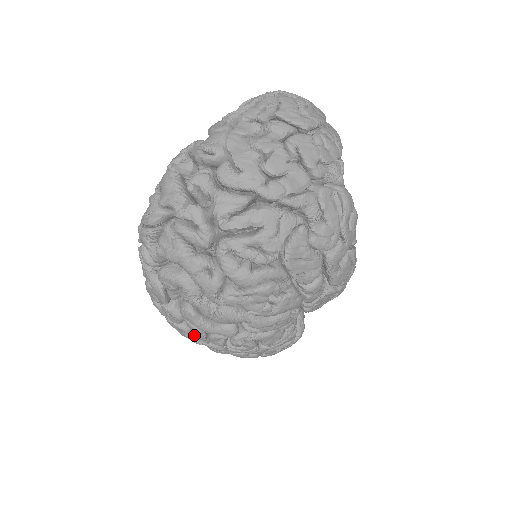
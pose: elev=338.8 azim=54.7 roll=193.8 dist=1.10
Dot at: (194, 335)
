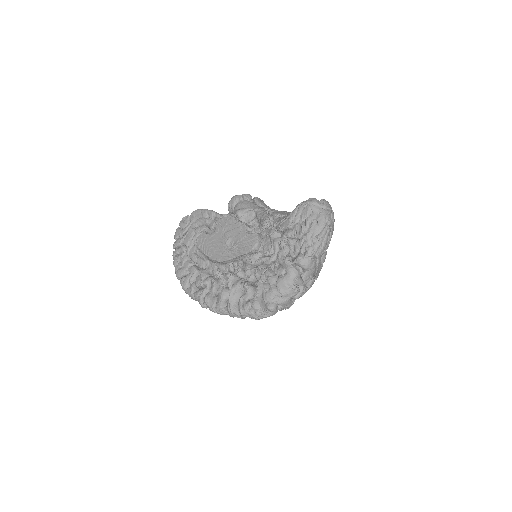
Dot at: occluded
